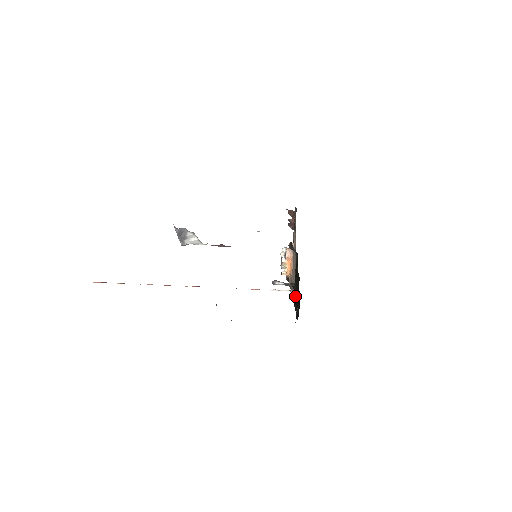
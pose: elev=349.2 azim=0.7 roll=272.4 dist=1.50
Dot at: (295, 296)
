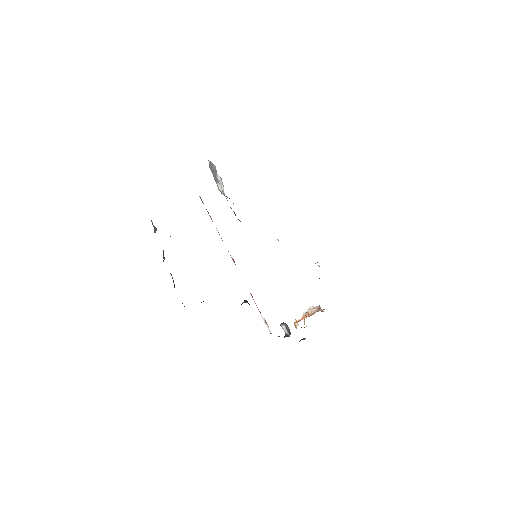
Dot at: occluded
